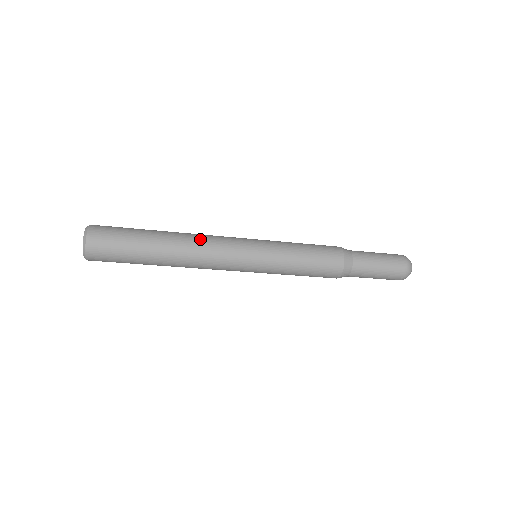
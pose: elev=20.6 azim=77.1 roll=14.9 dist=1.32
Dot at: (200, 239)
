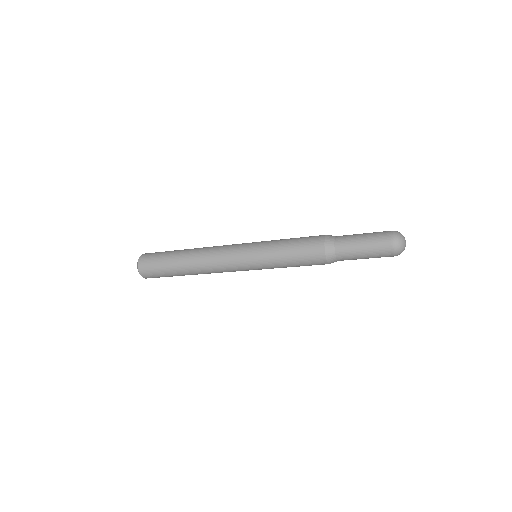
Dot at: (207, 264)
